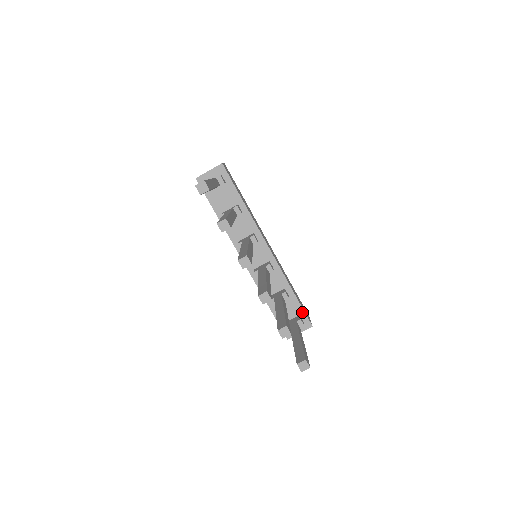
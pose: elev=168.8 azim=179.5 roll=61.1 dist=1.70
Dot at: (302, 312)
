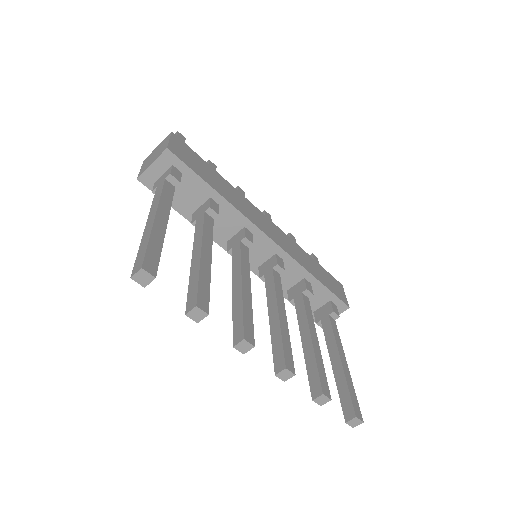
Dot at: (333, 297)
